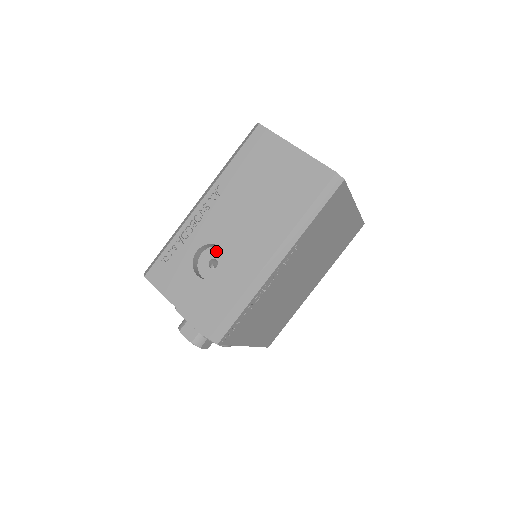
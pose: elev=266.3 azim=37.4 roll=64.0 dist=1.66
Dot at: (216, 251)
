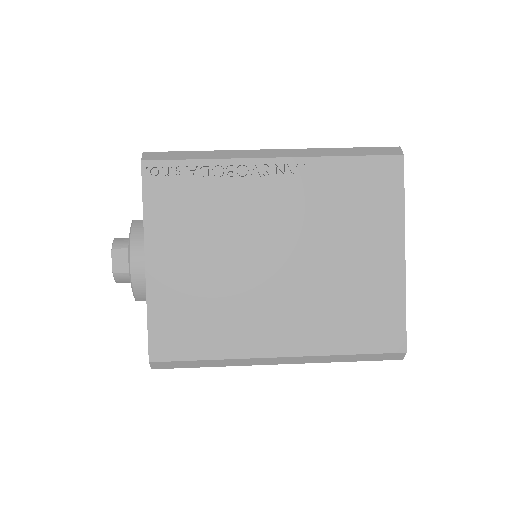
Dot at: occluded
